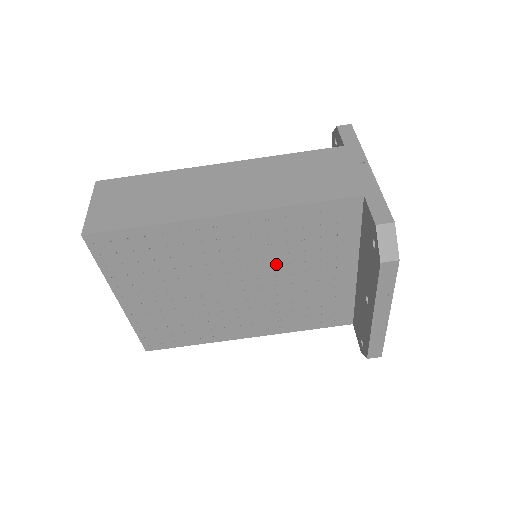
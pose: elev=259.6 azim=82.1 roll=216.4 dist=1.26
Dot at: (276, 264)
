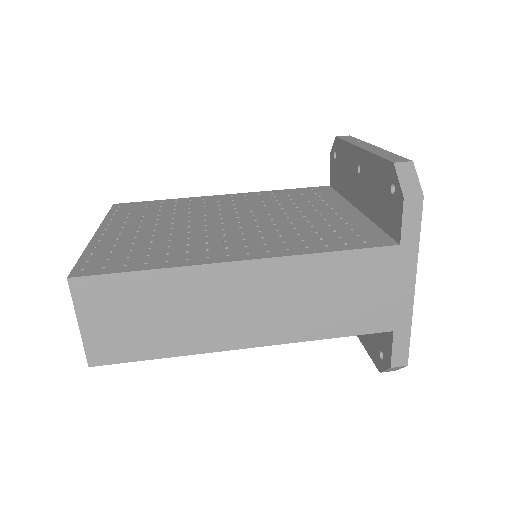
Dot at: (270, 209)
